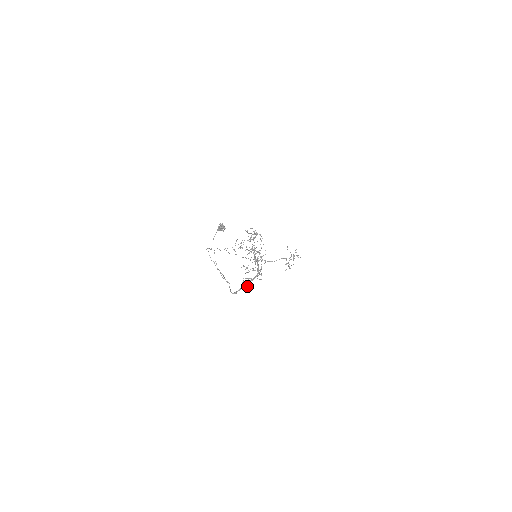
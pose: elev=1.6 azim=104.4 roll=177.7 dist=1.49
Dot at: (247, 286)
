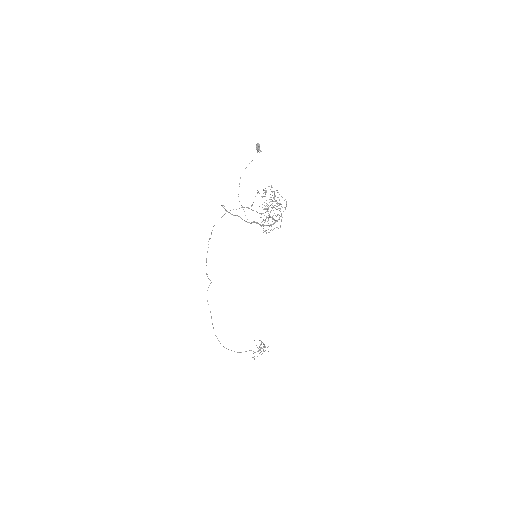
Dot at: occluded
